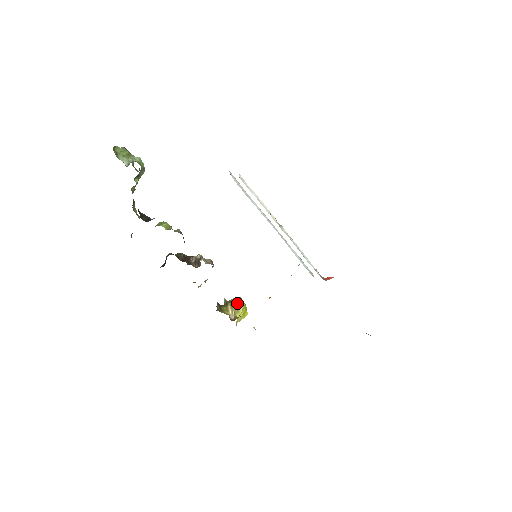
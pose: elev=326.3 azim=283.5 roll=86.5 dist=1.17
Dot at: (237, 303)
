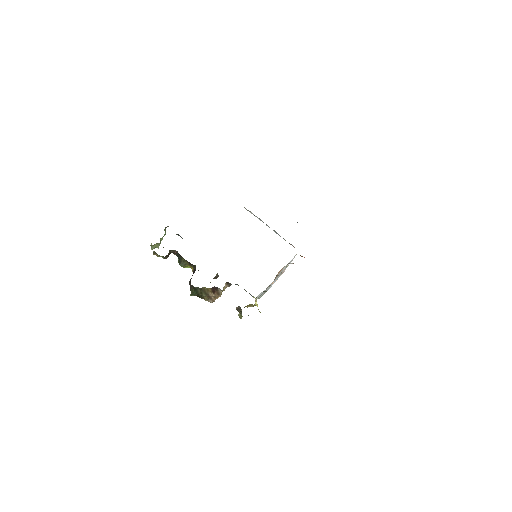
Dot at: occluded
